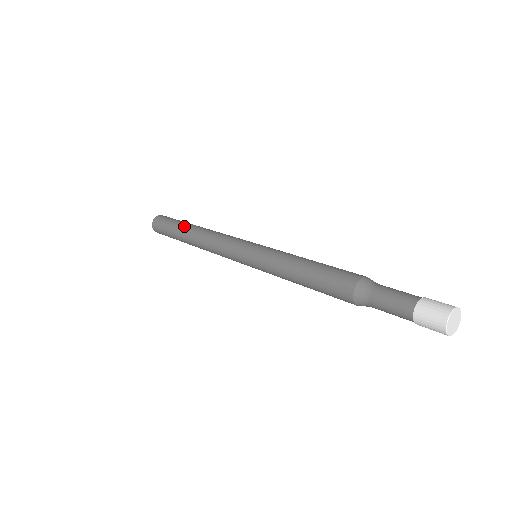
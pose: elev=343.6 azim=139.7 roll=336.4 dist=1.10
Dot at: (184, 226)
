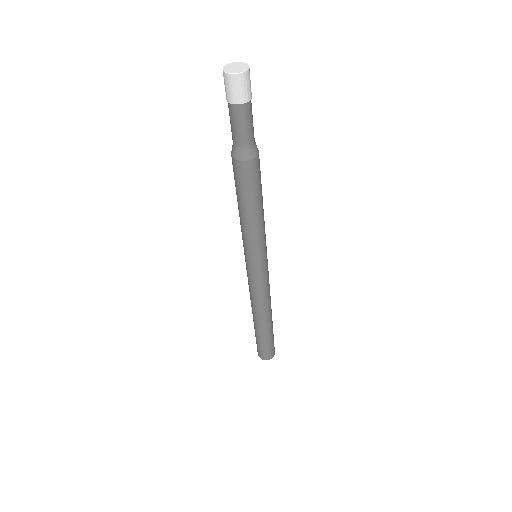
Dot at: occluded
